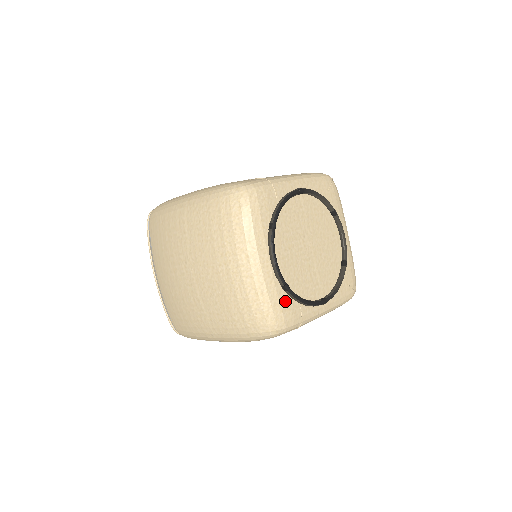
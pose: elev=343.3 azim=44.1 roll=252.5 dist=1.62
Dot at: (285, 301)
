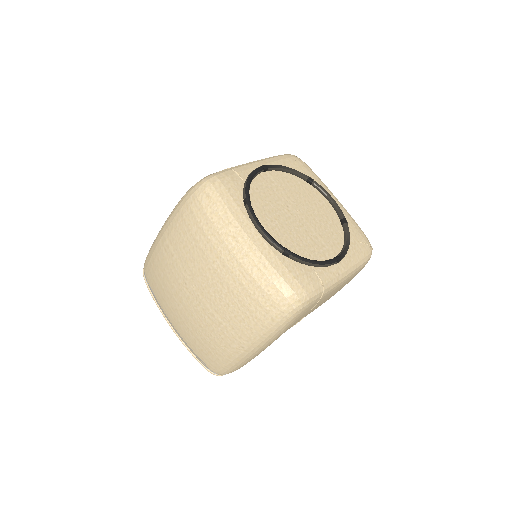
Dot at: (293, 267)
